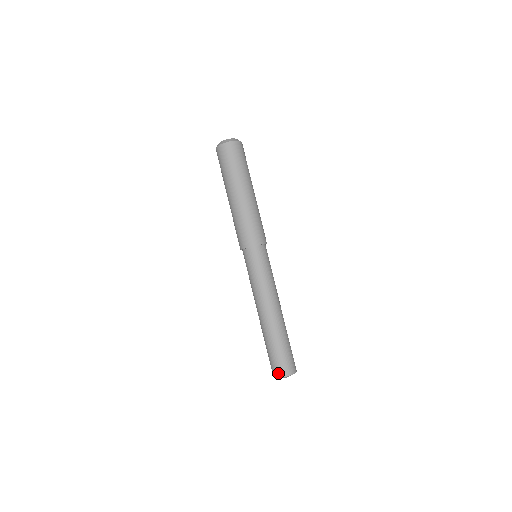
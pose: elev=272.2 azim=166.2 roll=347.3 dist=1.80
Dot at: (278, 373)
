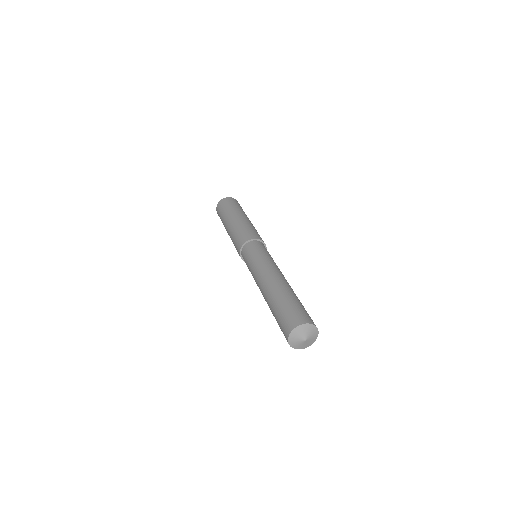
Dot at: (285, 334)
